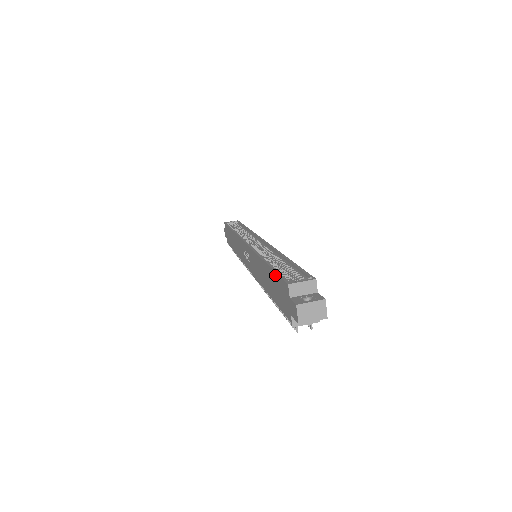
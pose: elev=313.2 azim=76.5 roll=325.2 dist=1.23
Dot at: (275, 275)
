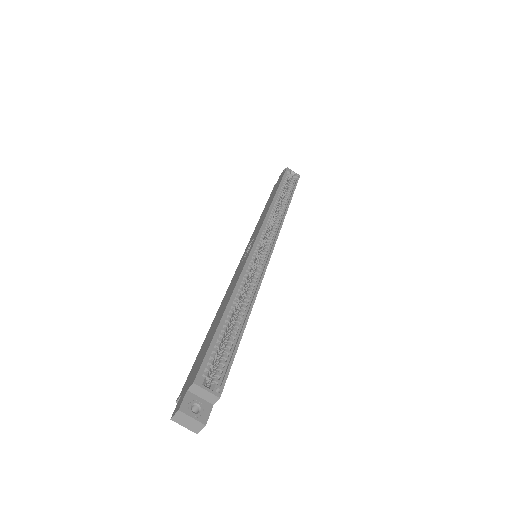
Dot at: (210, 343)
